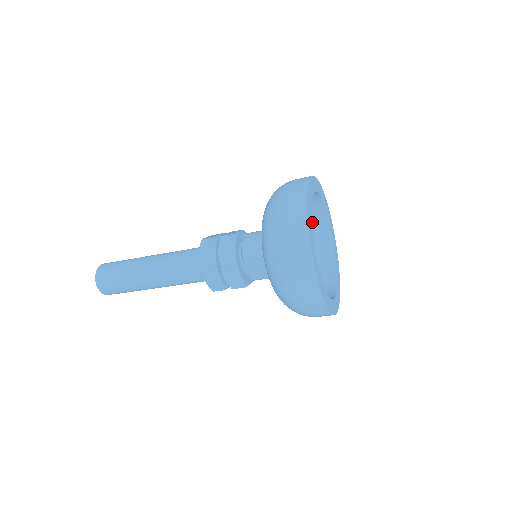
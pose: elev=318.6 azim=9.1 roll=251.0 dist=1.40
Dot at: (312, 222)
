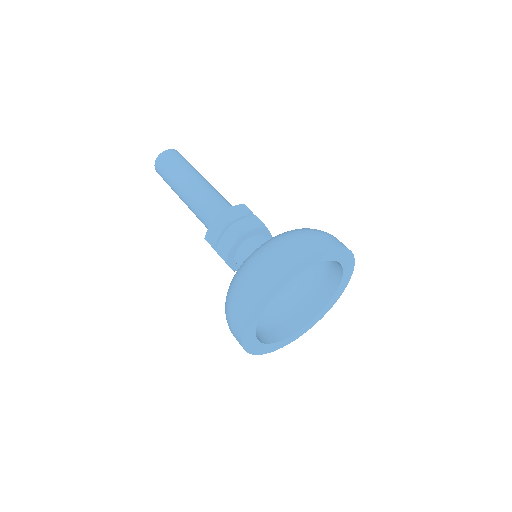
Dot at: occluded
